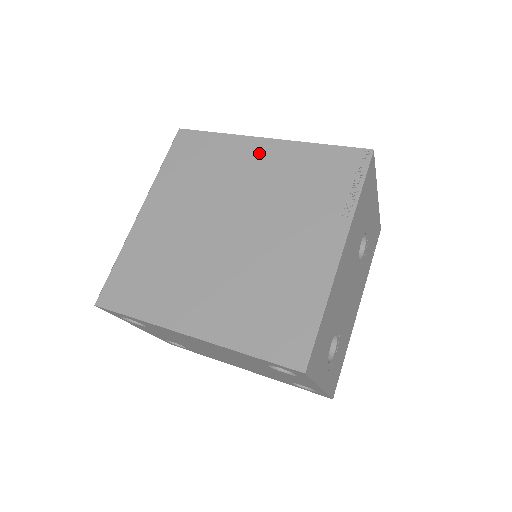
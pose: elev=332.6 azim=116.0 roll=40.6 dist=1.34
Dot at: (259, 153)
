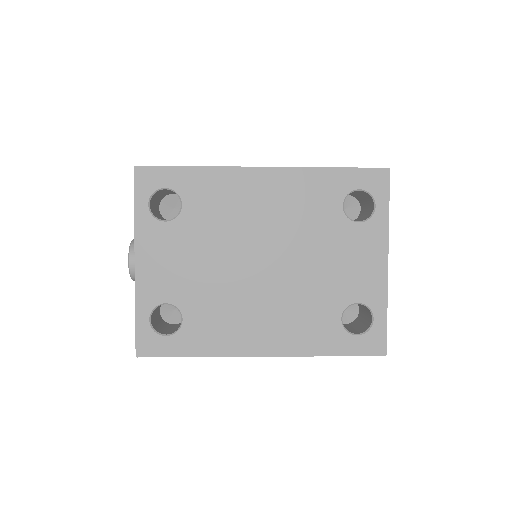
Dot at: occluded
